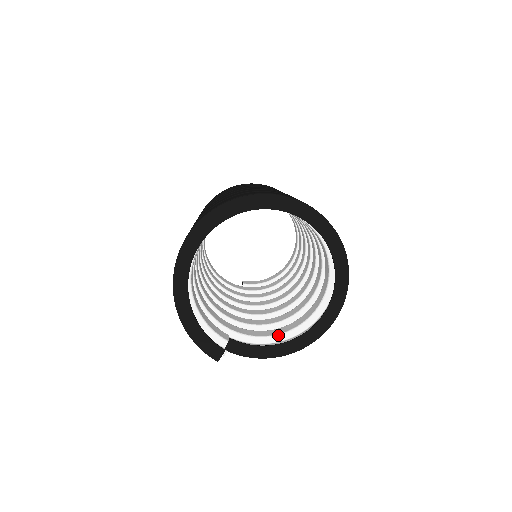
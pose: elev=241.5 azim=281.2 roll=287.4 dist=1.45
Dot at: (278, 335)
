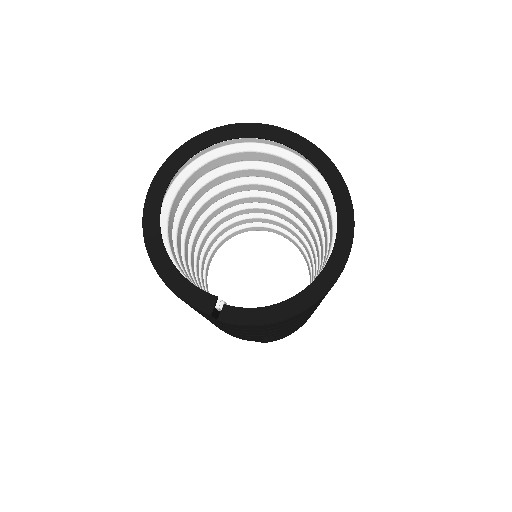
Dot at: occluded
